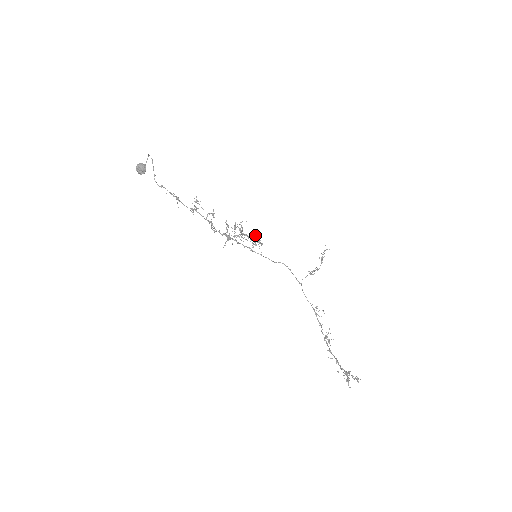
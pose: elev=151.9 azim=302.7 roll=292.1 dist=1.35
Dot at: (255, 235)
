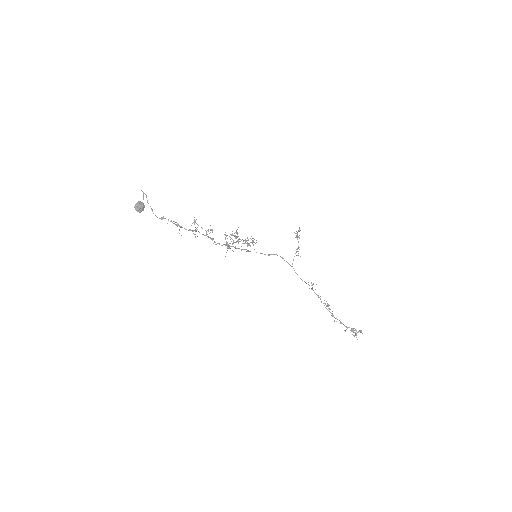
Dot at: occluded
